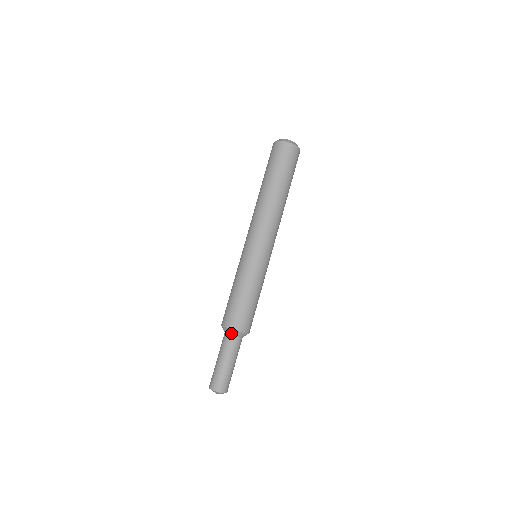
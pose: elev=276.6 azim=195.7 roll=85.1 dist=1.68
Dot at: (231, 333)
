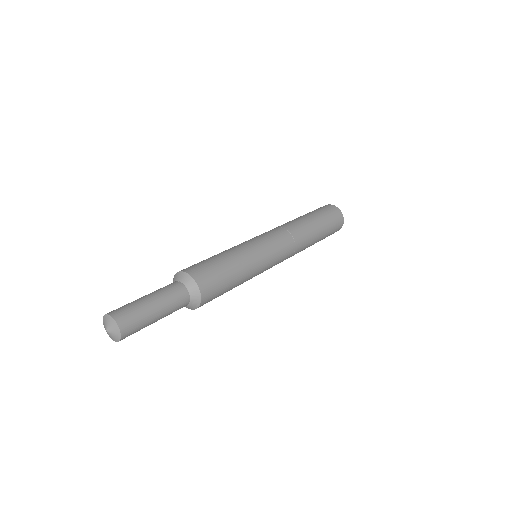
Dot at: (186, 283)
